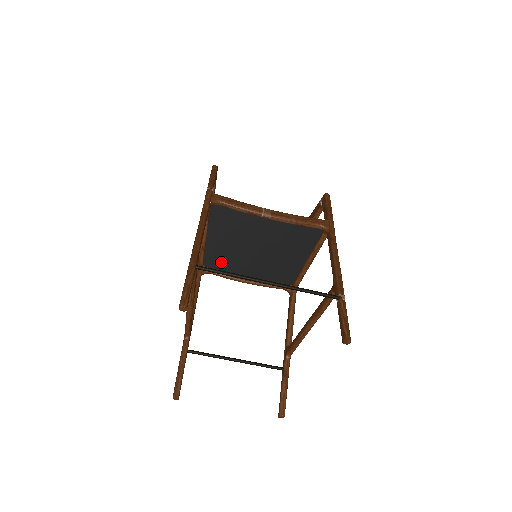
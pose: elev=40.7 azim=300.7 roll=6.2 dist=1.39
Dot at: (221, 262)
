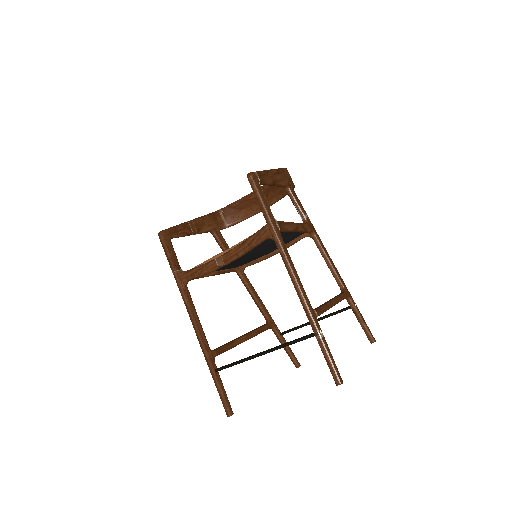
Dot at: (243, 263)
